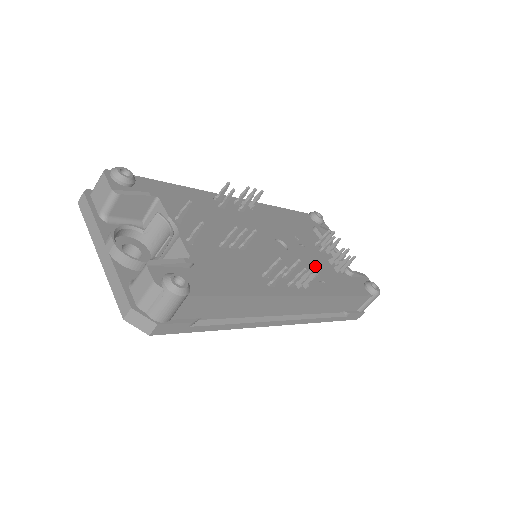
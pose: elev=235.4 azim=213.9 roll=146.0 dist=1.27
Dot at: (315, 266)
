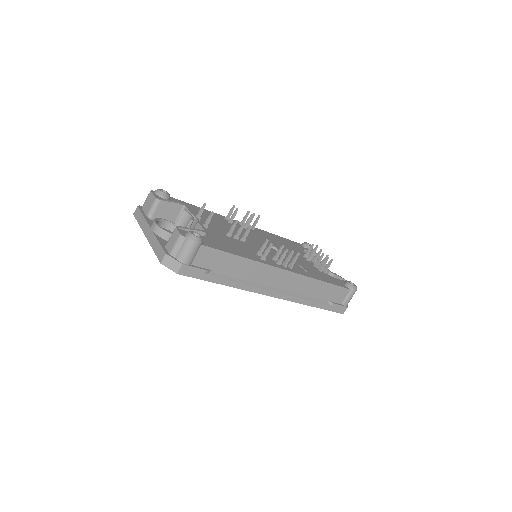
Dot at: (301, 264)
